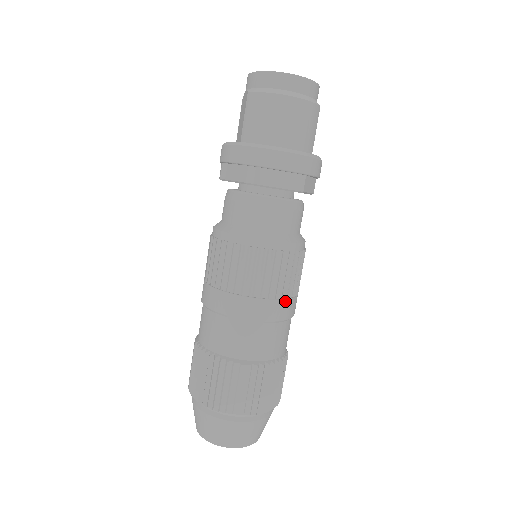
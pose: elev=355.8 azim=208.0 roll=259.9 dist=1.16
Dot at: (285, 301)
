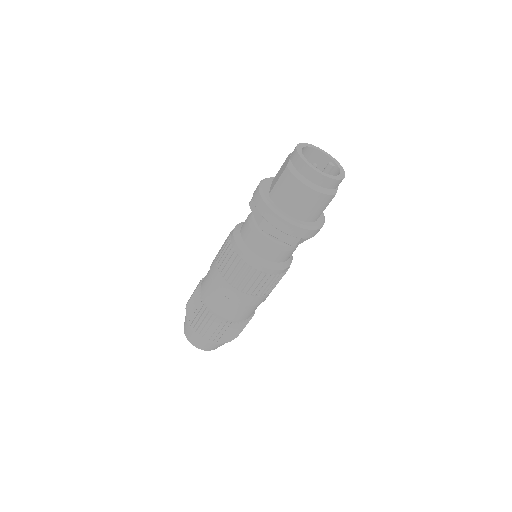
Dot at: (258, 297)
